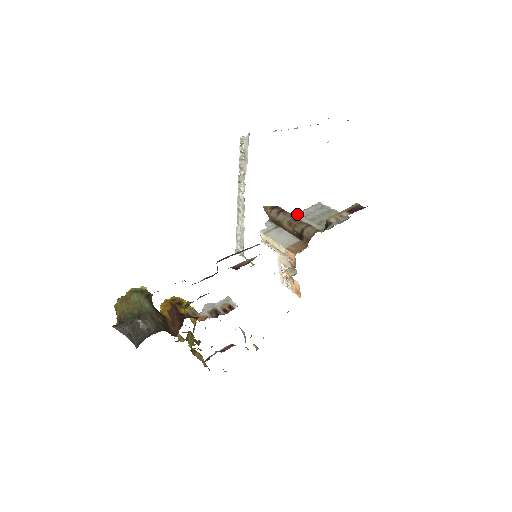
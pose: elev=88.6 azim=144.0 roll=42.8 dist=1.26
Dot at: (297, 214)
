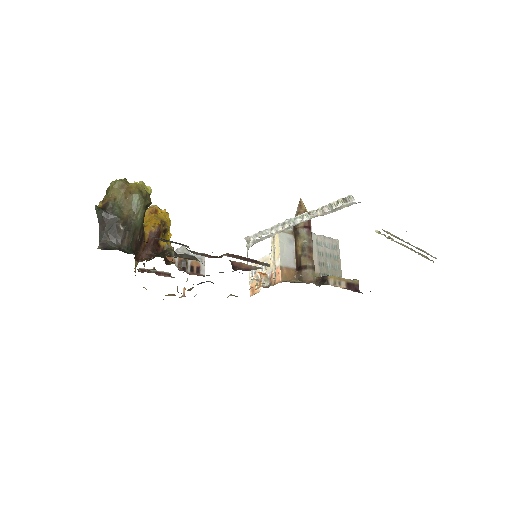
Dot at: (315, 235)
